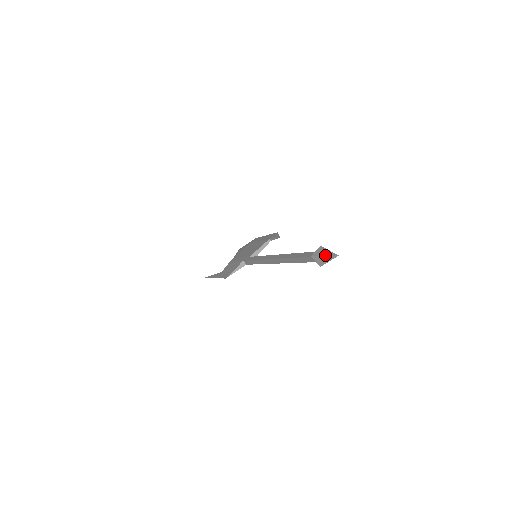
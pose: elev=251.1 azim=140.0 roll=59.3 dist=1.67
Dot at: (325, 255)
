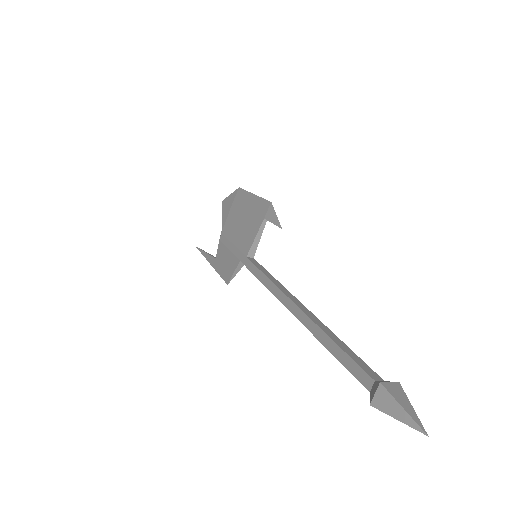
Dot at: (398, 420)
